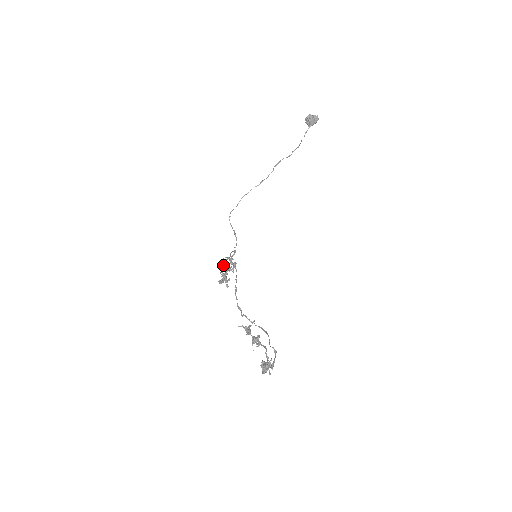
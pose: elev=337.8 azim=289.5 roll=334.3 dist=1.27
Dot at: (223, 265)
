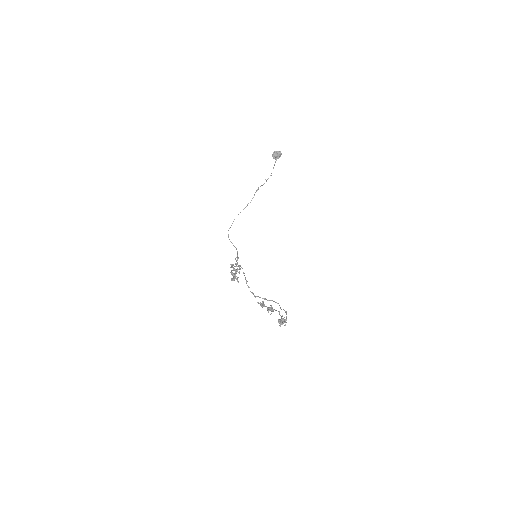
Dot at: occluded
